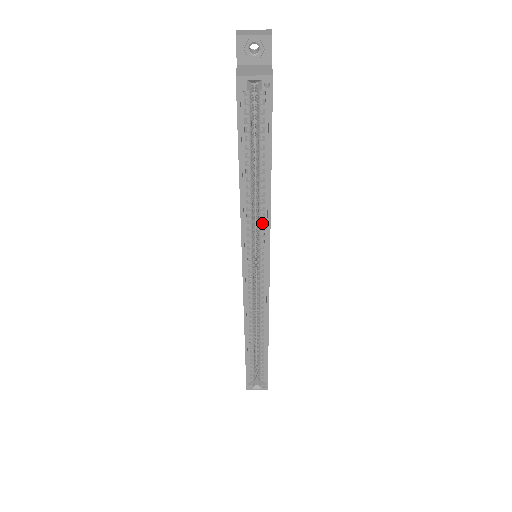
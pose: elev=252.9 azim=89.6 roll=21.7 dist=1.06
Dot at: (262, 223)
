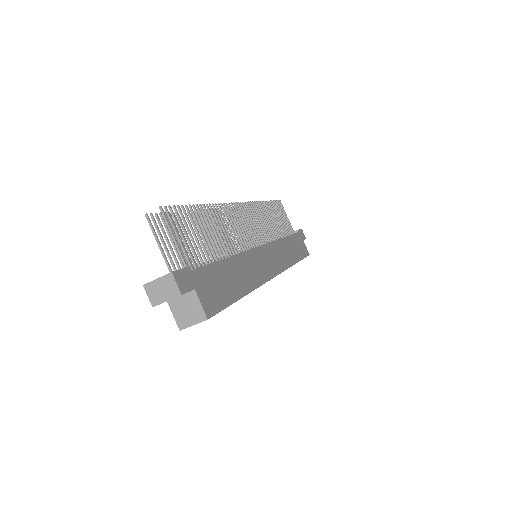
Dot at: occluded
